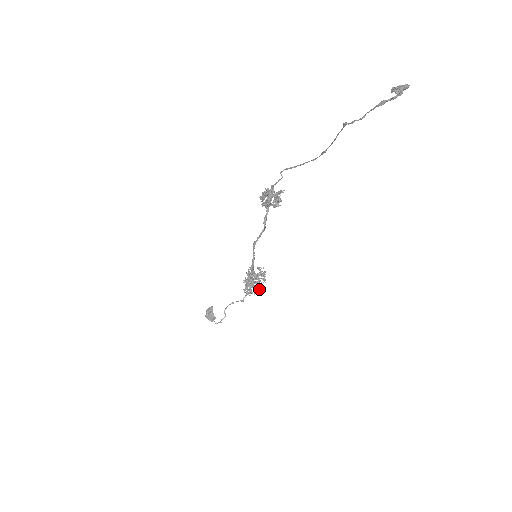
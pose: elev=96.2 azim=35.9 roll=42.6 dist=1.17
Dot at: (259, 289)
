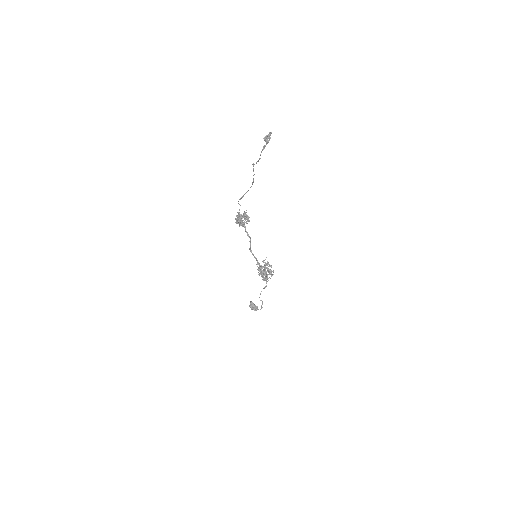
Dot at: occluded
